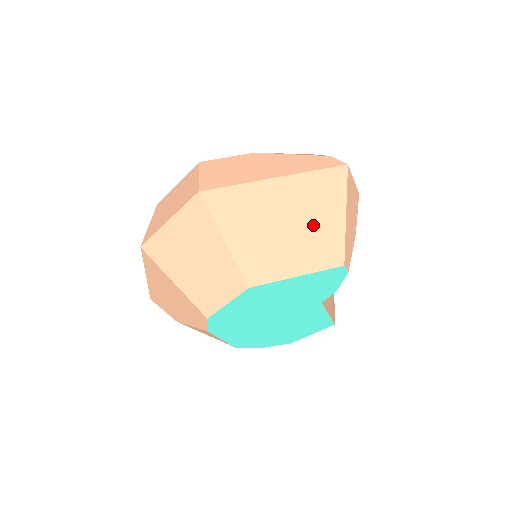
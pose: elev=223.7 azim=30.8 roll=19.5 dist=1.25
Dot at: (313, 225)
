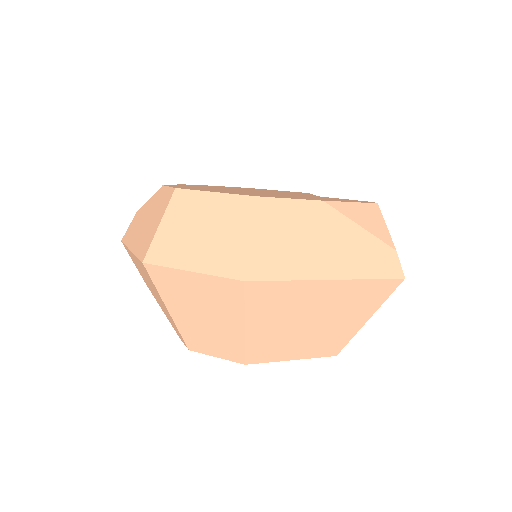
Dot at: (335, 324)
